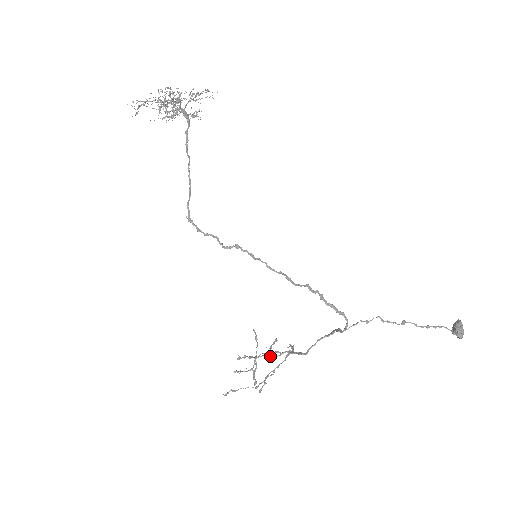
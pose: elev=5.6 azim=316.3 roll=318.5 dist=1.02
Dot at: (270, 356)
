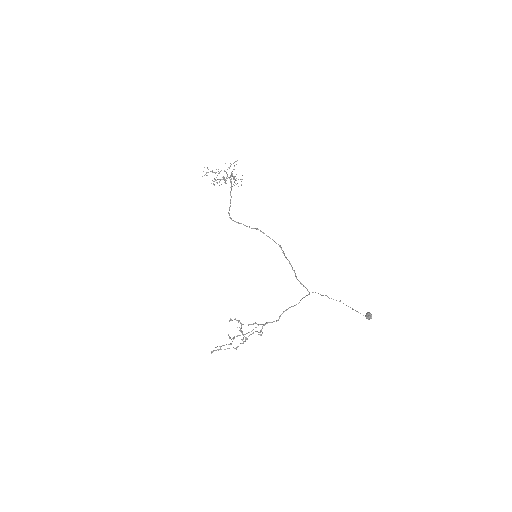
Dot at: occluded
